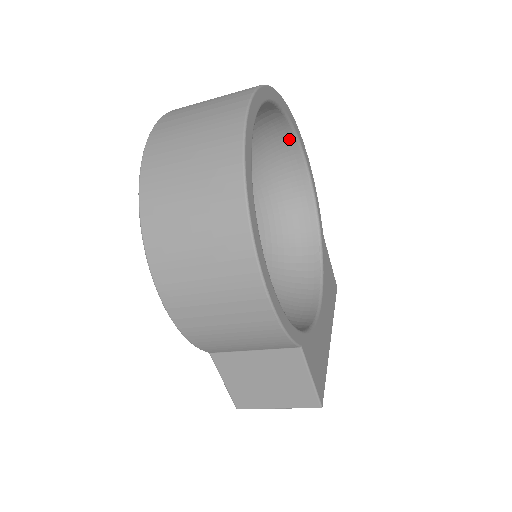
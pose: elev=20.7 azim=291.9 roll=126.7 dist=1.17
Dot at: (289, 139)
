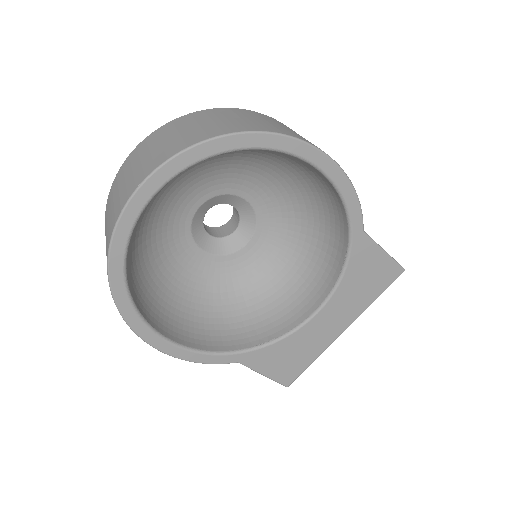
Dot at: occluded
